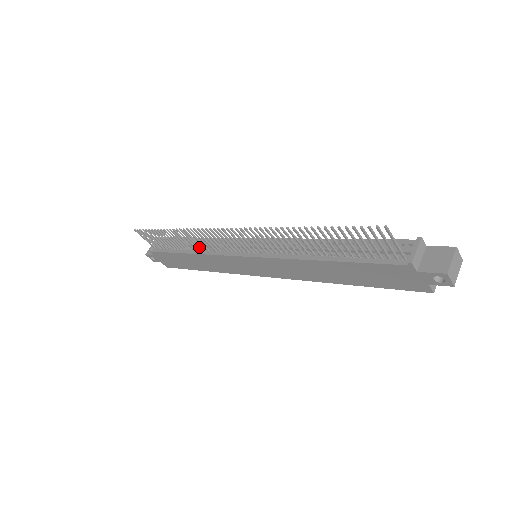
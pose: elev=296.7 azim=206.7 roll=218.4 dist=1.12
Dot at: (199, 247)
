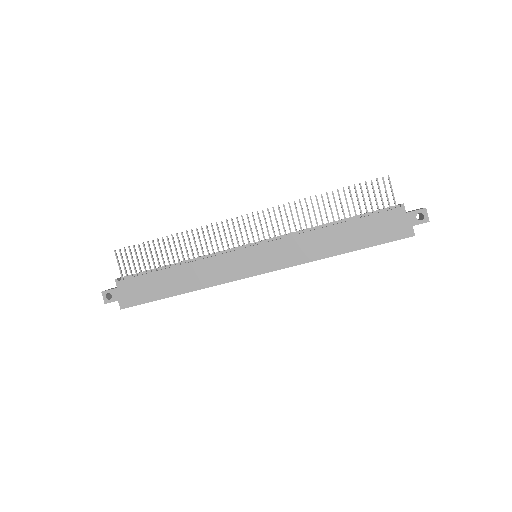
Dot at: occluded
